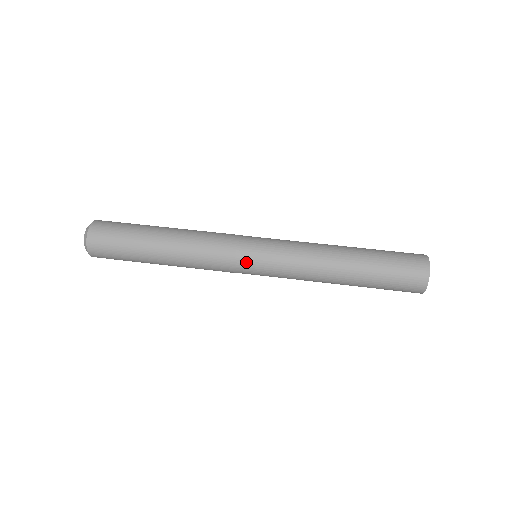
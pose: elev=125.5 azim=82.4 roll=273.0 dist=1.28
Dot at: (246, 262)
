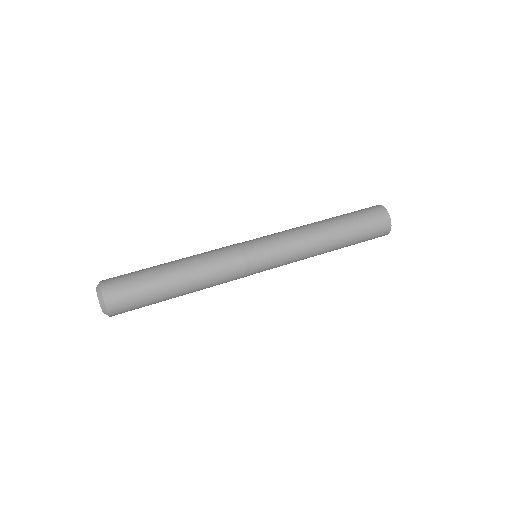
Dot at: (253, 255)
